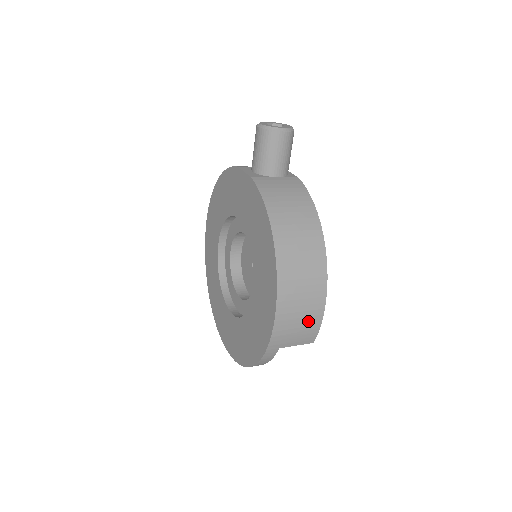
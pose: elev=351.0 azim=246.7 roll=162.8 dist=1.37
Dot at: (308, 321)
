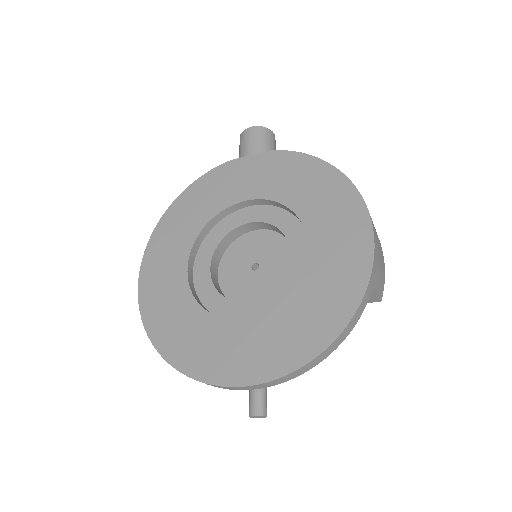
Dot at: (381, 257)
